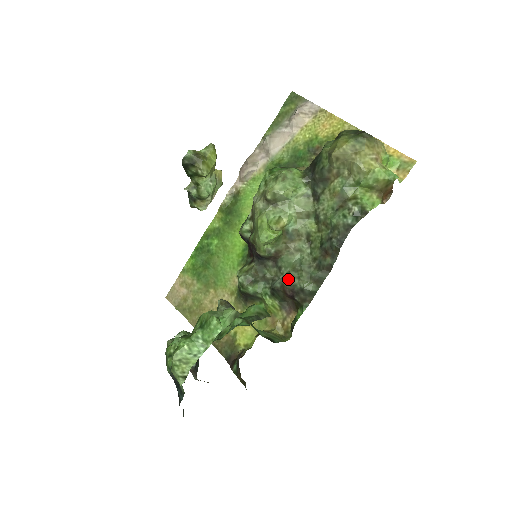
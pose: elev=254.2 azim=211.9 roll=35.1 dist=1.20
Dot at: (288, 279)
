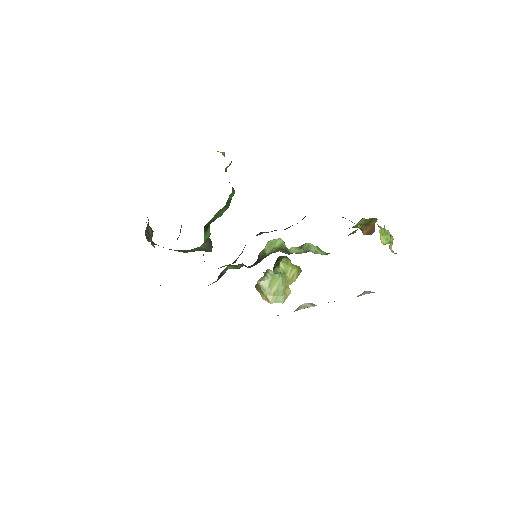
Dot at: occluded
